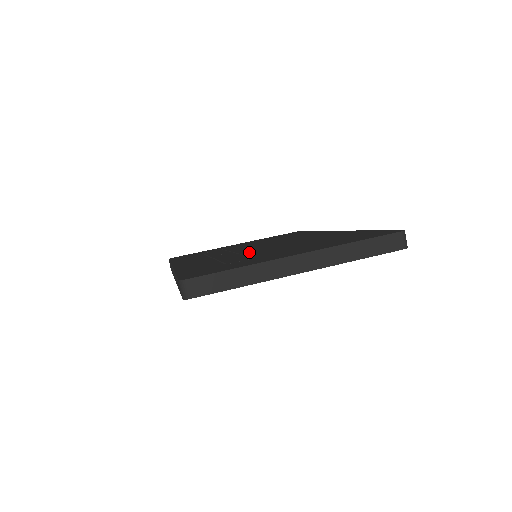
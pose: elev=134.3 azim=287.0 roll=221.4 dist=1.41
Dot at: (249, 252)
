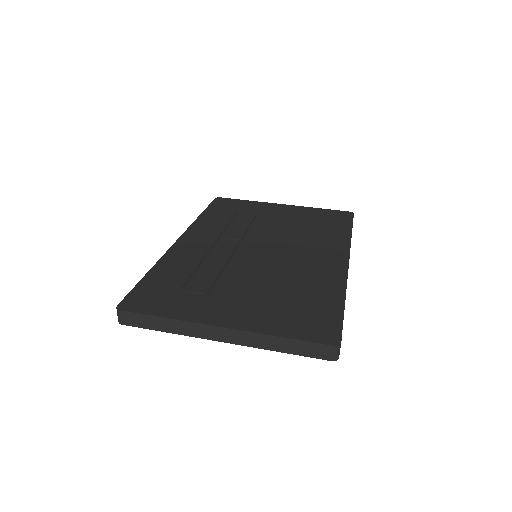
Dot at: (236, 261)
